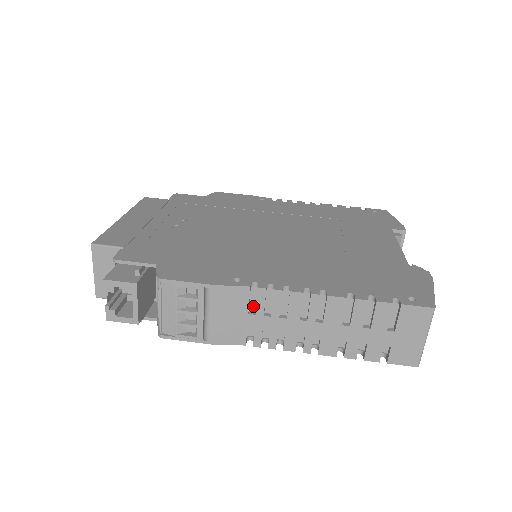
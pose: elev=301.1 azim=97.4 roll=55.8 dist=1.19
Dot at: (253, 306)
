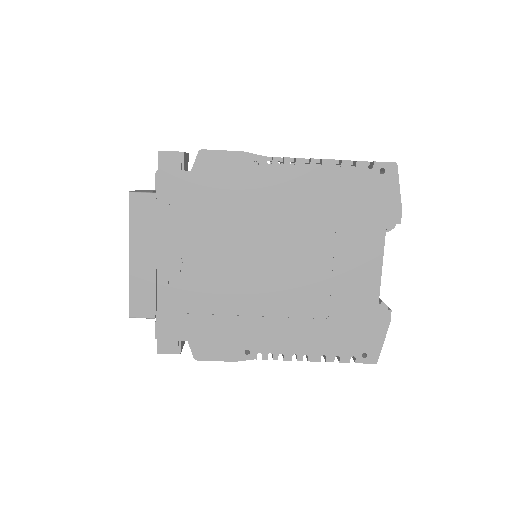
Dot at: occluded
